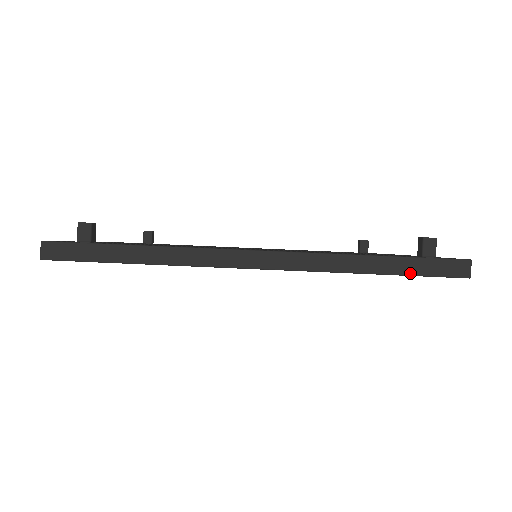
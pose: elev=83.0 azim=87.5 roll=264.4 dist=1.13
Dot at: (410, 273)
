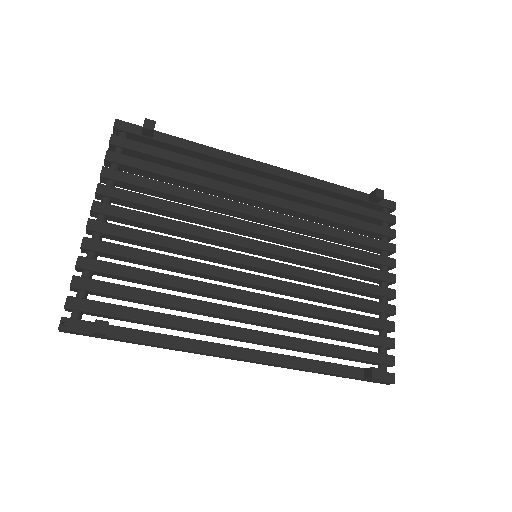
Dot at: (349, 378)
